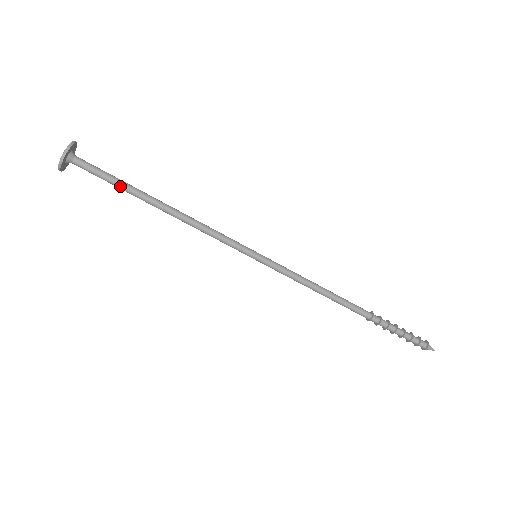
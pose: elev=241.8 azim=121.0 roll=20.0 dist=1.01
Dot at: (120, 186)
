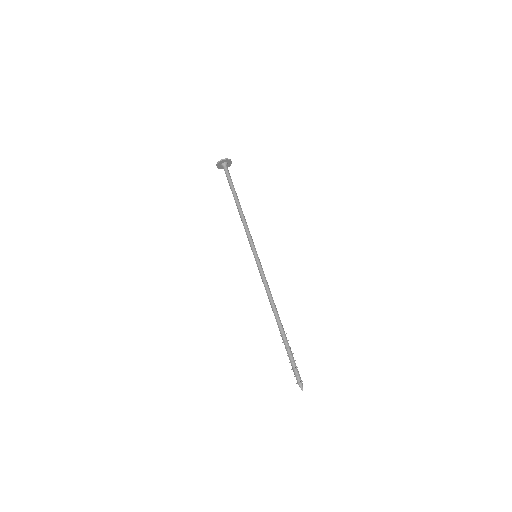
Dot at: (231, 186)
